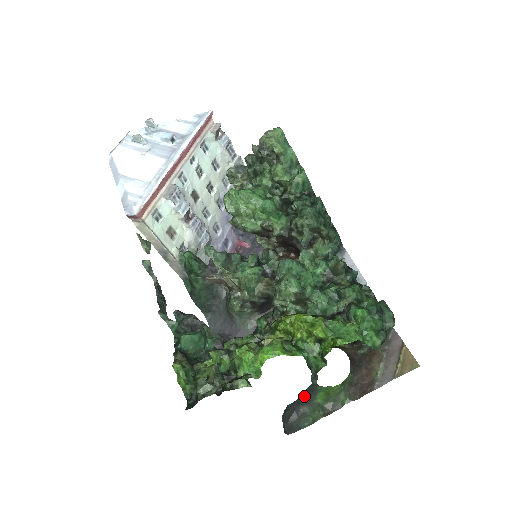
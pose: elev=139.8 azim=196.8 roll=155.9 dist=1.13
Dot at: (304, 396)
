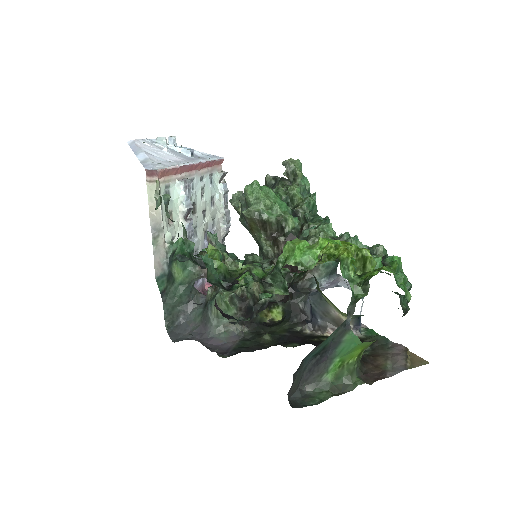
Dot at: (323, 353)
